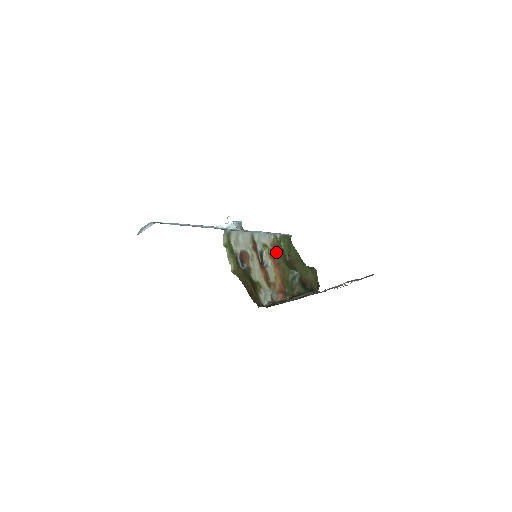
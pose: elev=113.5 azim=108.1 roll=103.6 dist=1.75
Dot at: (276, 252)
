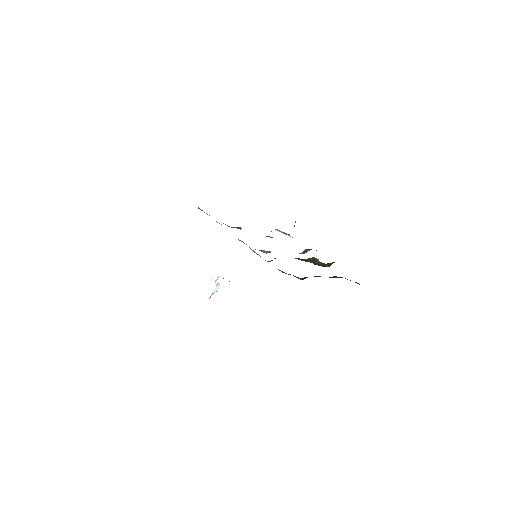
Dot at: occluded
